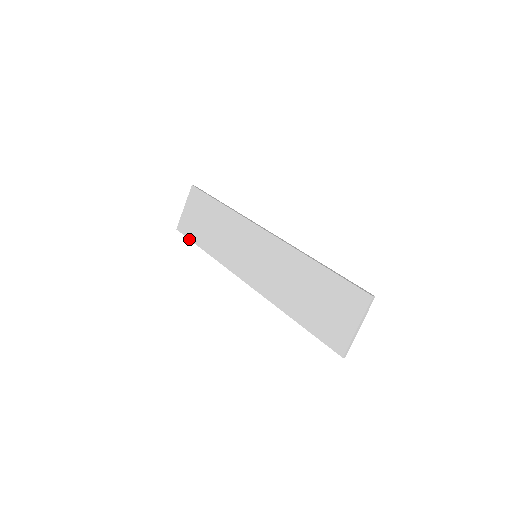
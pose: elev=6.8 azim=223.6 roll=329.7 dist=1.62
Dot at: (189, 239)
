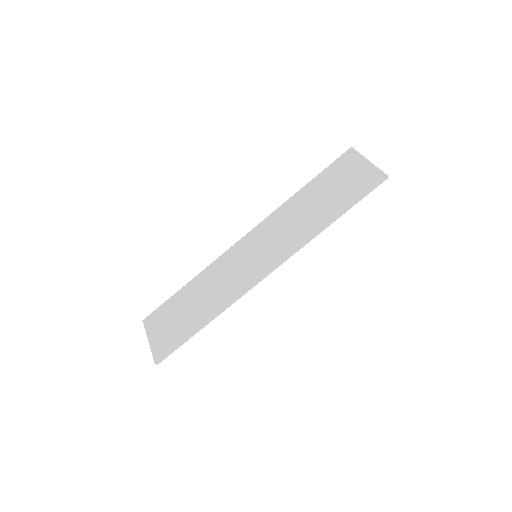
Dot at: (178, 344)
